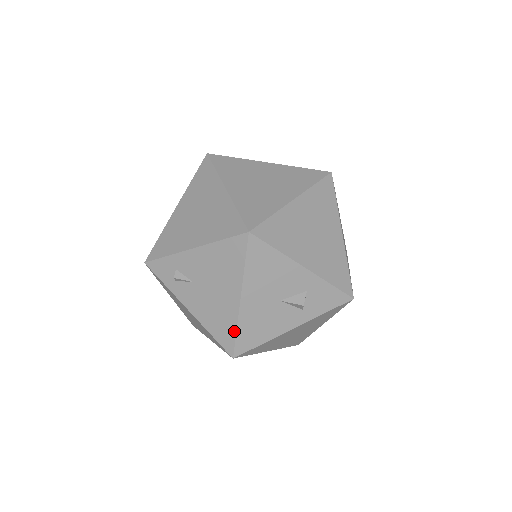
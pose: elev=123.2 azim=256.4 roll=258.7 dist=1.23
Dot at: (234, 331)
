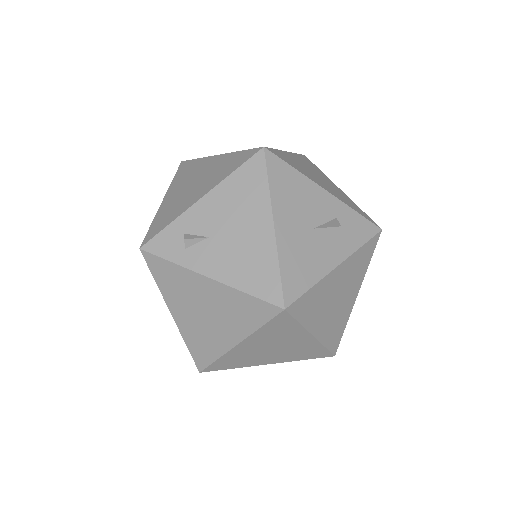
Dot at: (276, 270)
